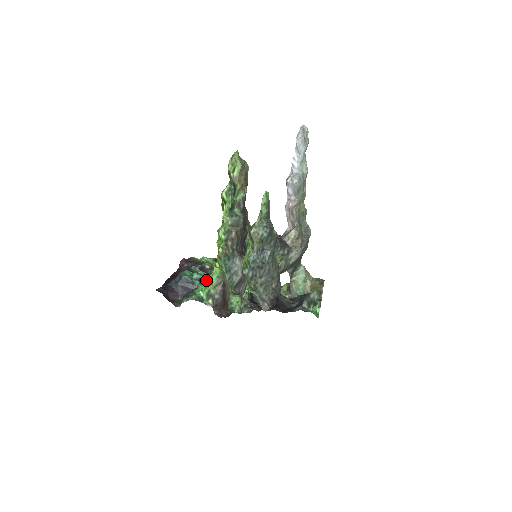
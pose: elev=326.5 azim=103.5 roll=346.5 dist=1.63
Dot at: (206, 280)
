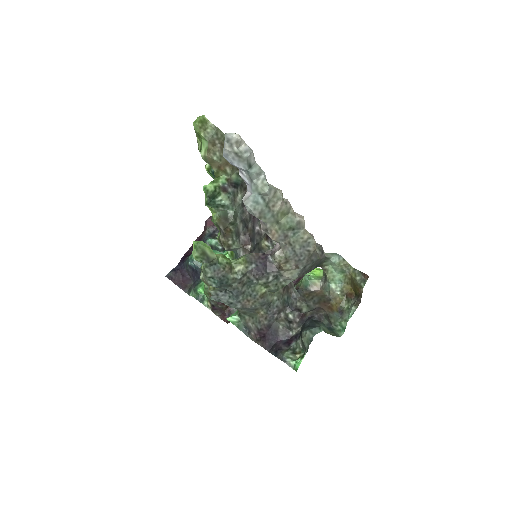
Dot at: occluded
